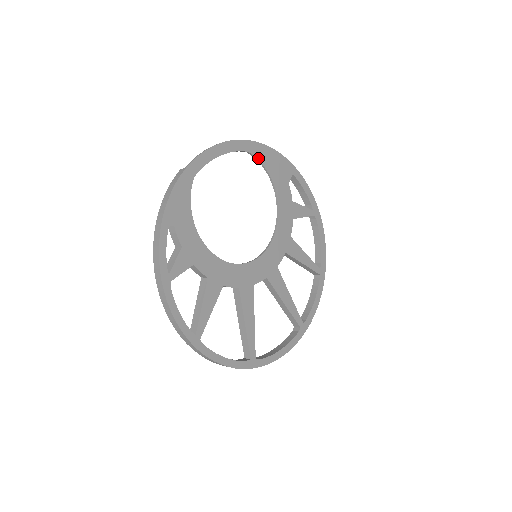
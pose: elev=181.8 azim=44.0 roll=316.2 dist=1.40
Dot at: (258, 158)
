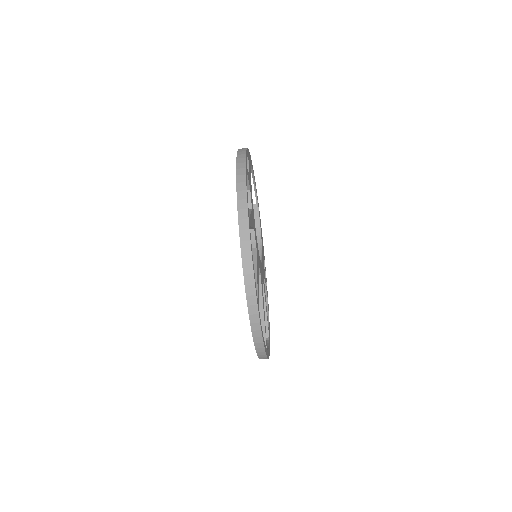
Dot at: (259, 218)
